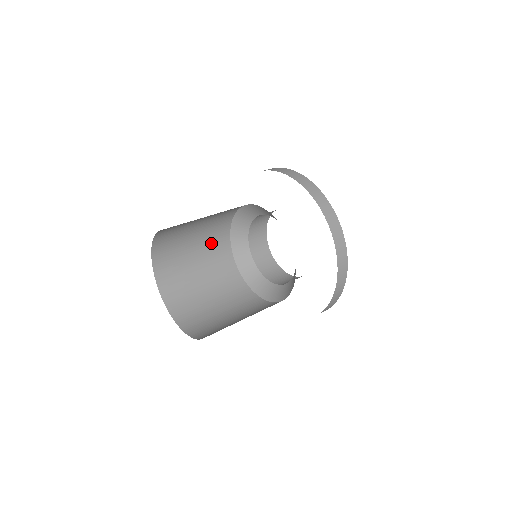
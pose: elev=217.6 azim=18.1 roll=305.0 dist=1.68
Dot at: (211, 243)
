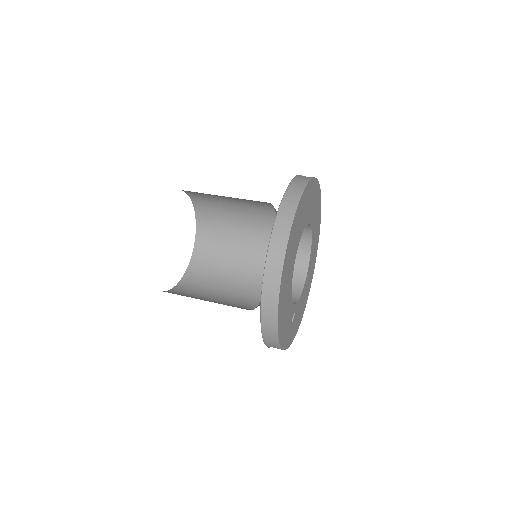
Dot at: (247, 277)
